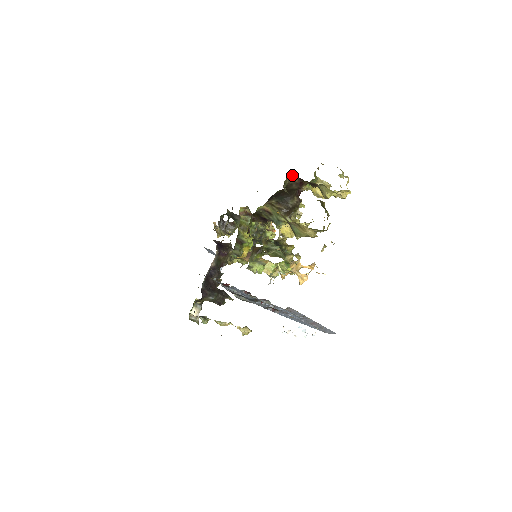
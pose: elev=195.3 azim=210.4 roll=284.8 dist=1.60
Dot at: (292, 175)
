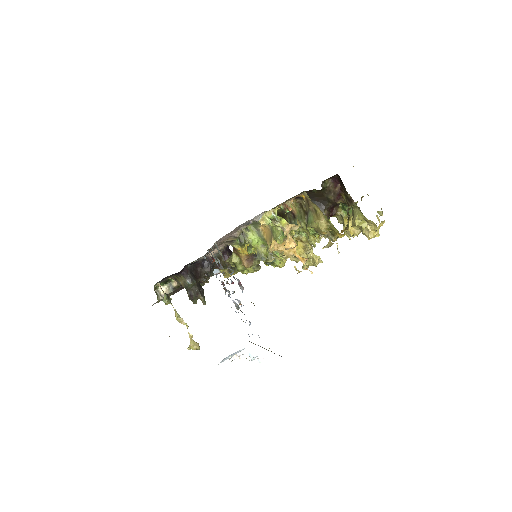
Dot at: (336, 179)
